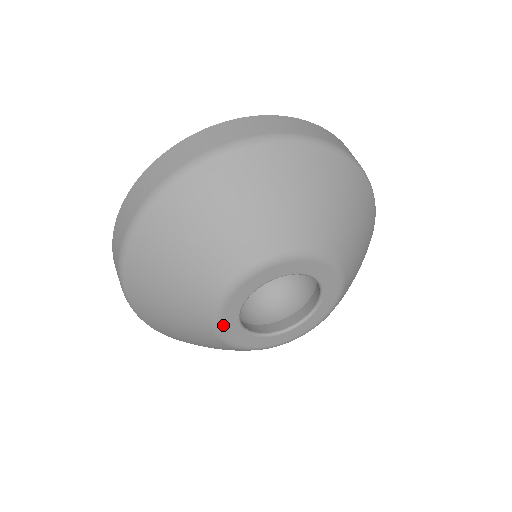
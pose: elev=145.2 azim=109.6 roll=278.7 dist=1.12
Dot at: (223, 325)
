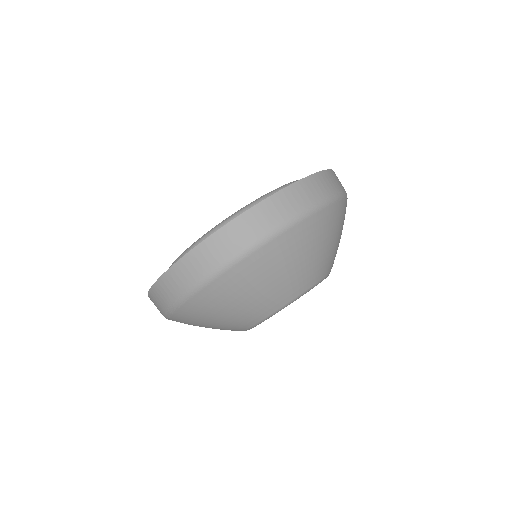
Dot at: occluded
